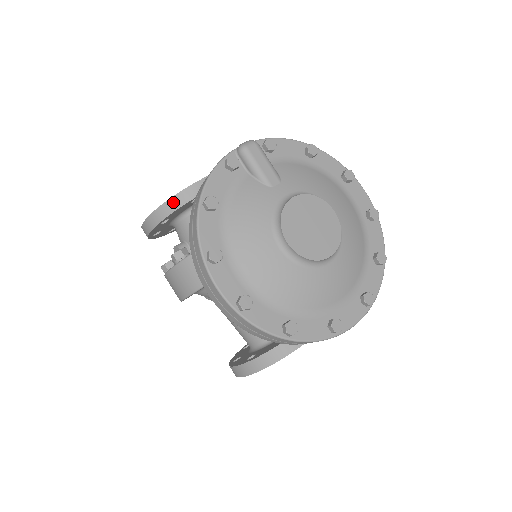
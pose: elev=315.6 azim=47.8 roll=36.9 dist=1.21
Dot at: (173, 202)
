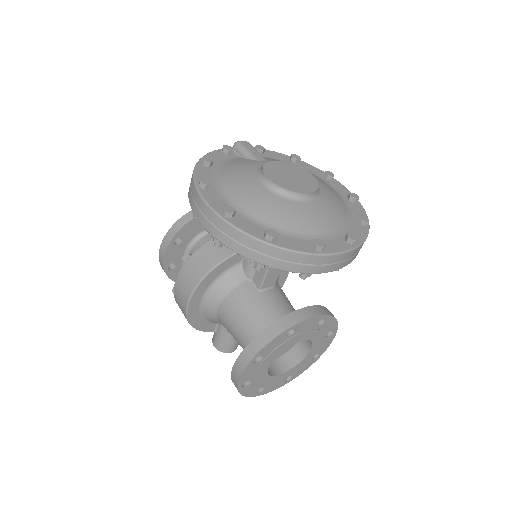
Dot at: (185, 218)
